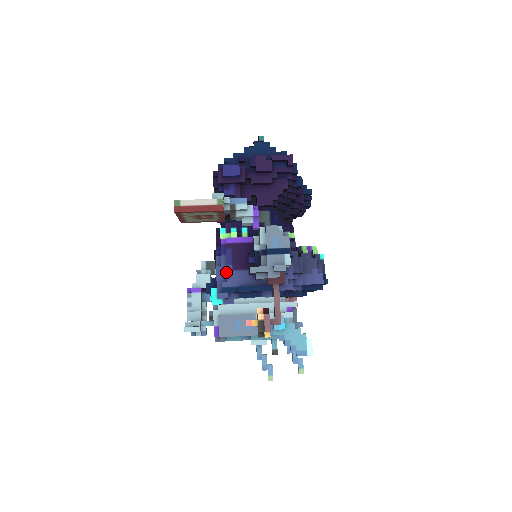
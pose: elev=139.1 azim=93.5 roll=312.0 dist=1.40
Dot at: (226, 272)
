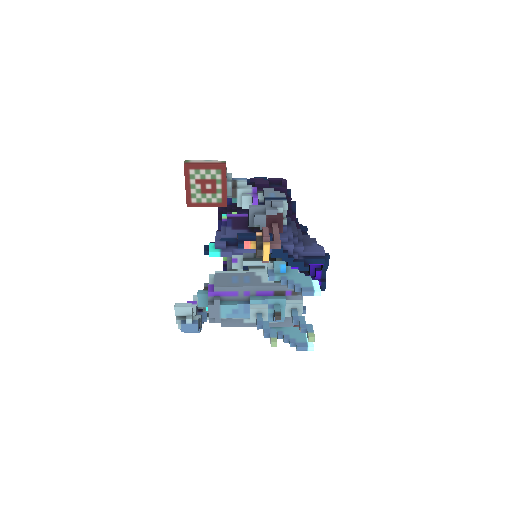
Dot at: occluded
